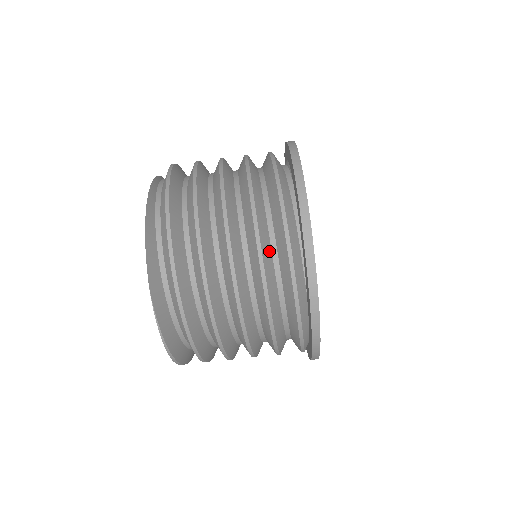
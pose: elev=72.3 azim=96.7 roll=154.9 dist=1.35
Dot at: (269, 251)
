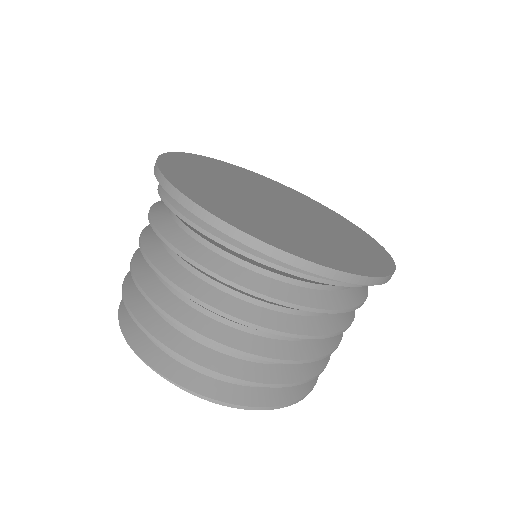
Dot at: (171, 224)
